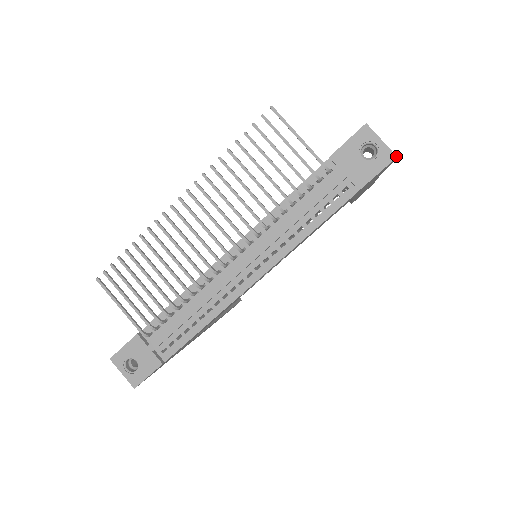
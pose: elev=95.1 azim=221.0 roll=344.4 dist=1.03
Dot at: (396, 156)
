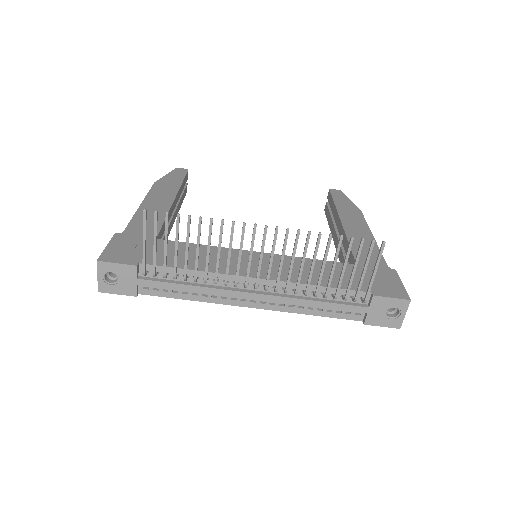
Dot at: occluded
